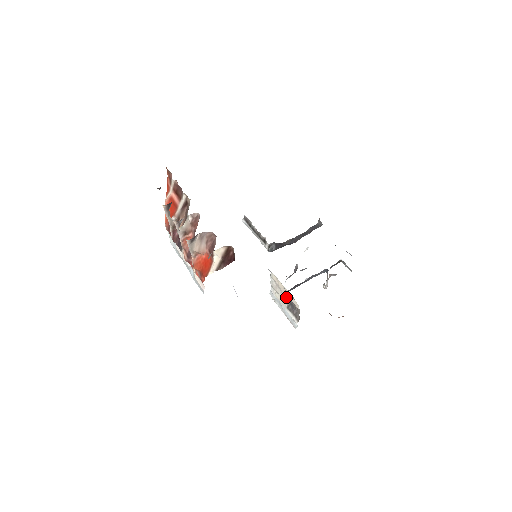
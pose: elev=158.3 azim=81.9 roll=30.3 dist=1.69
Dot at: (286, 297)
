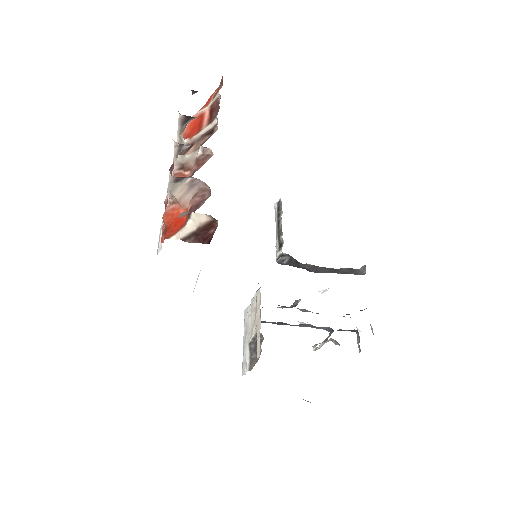
Dot at: (255, 331)
